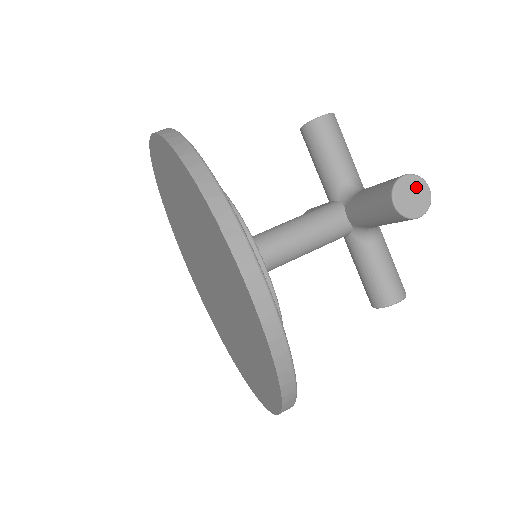
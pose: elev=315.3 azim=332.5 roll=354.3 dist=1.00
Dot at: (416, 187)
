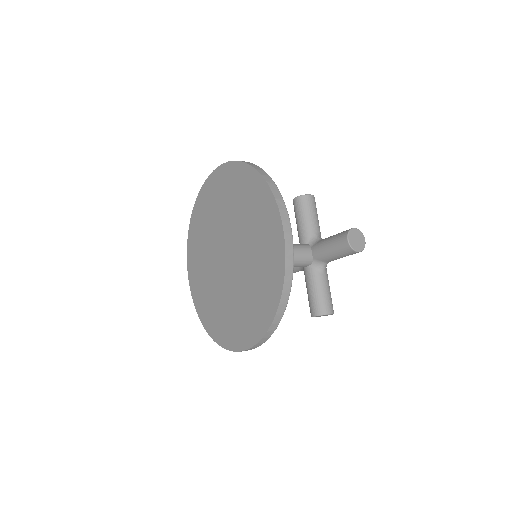
Dot at: (359, 236)
